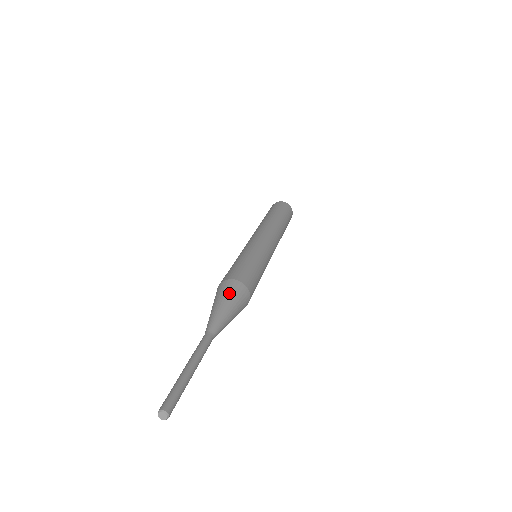
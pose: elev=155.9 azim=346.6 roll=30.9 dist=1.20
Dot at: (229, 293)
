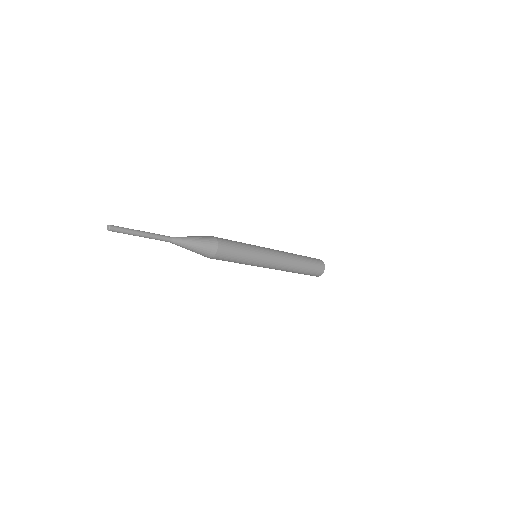
Dot at: occluded
